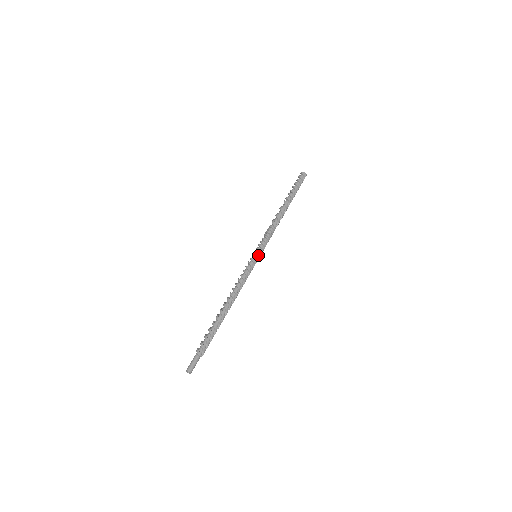
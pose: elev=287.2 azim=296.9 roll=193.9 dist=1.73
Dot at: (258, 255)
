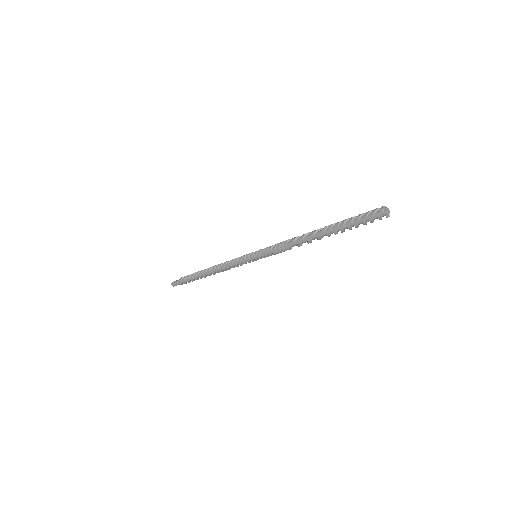
Dot at: (255, 260)
